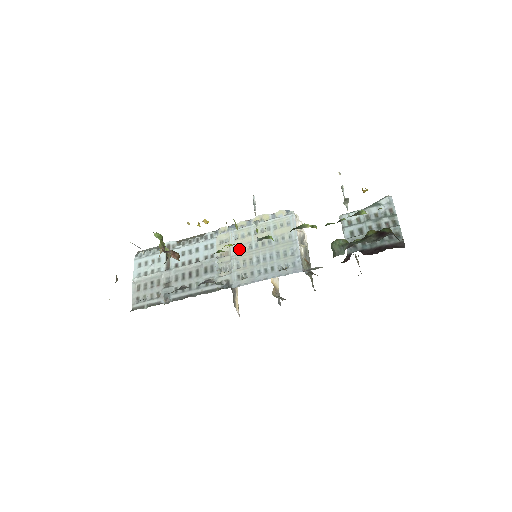
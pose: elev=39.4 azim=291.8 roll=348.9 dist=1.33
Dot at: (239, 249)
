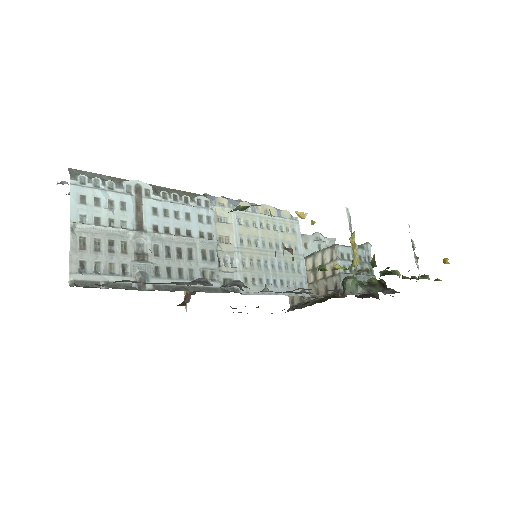
Dot at: (245, 241)
